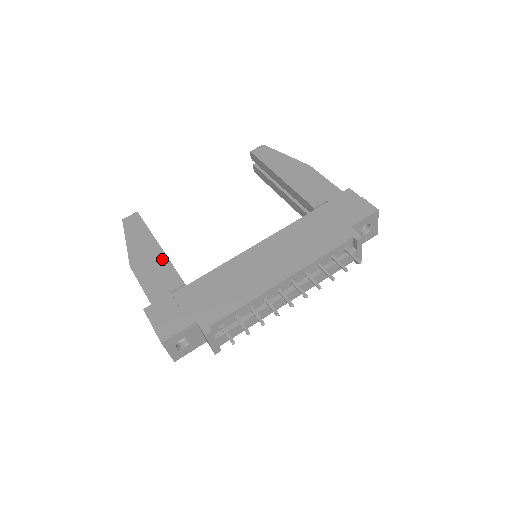
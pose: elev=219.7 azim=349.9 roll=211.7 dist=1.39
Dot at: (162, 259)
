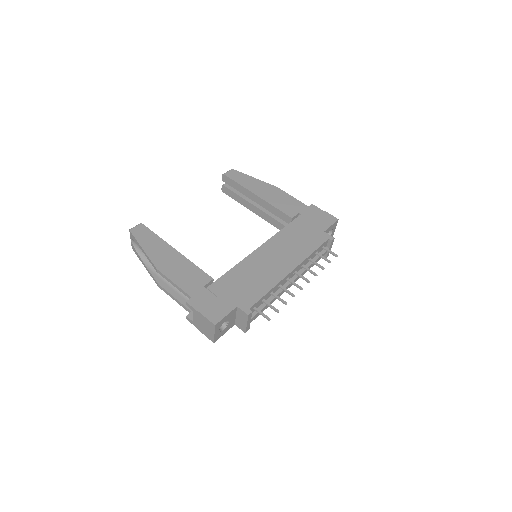
Dot at: (184, 261)
